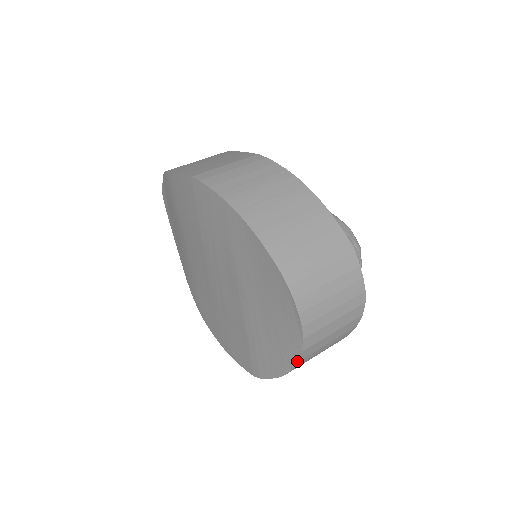
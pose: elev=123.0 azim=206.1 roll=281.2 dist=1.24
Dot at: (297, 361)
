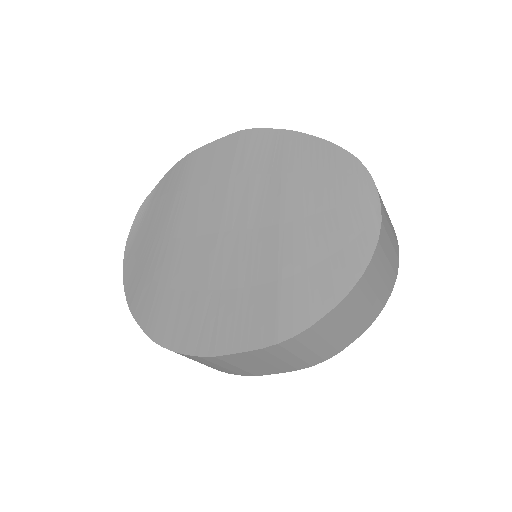
Dot at: (370, 259)
